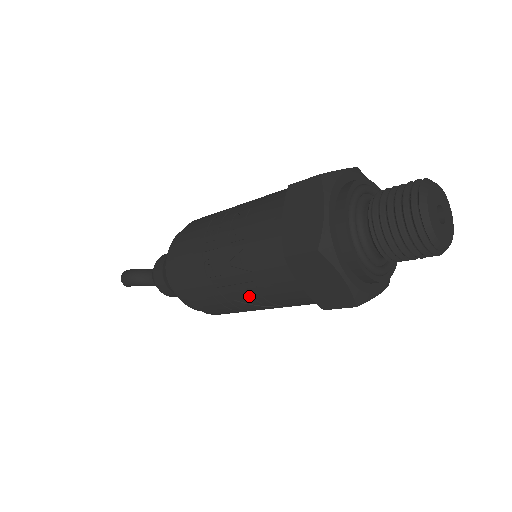
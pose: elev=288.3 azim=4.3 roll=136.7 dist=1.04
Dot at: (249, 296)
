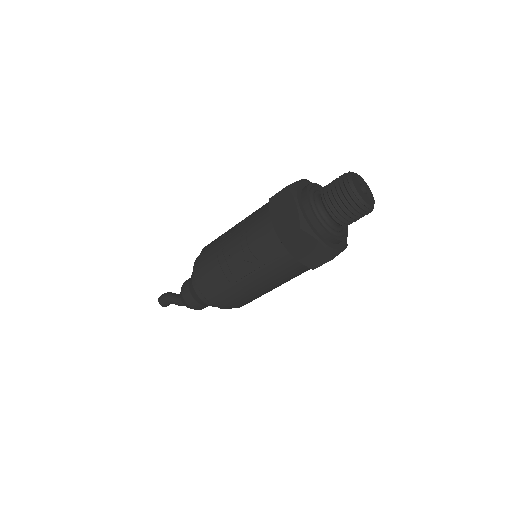
Dot at: (239, 246)
